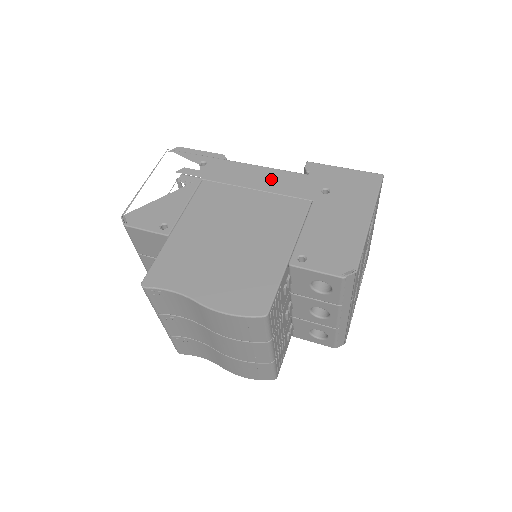
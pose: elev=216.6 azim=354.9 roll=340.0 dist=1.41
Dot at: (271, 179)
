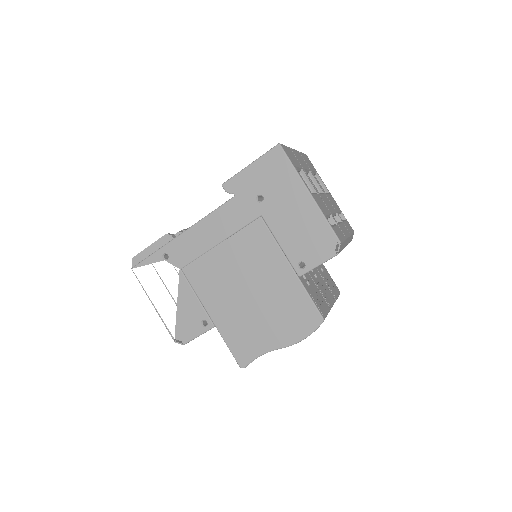
Dot at: (218, 225)
